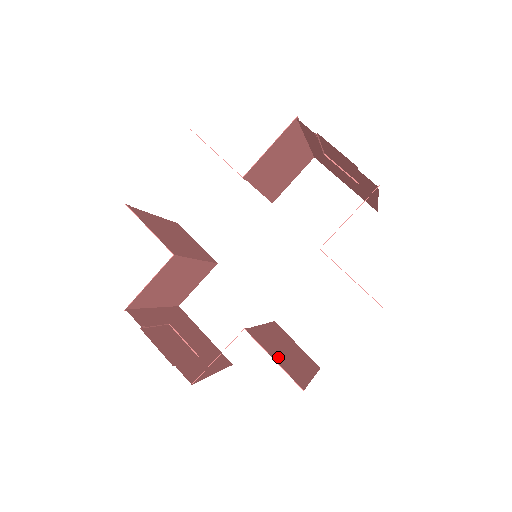
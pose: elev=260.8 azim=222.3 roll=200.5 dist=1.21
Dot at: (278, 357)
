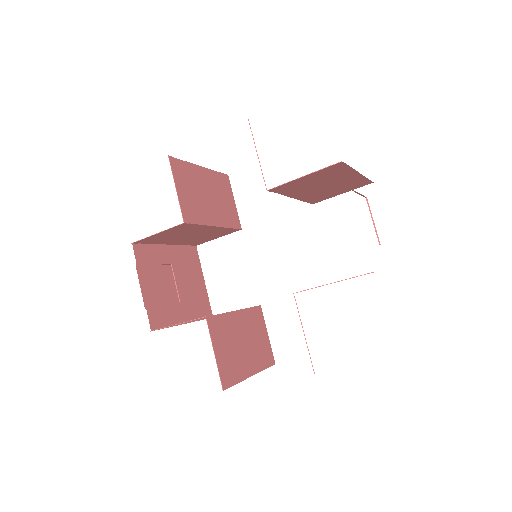
Dot at: (224, 351)
